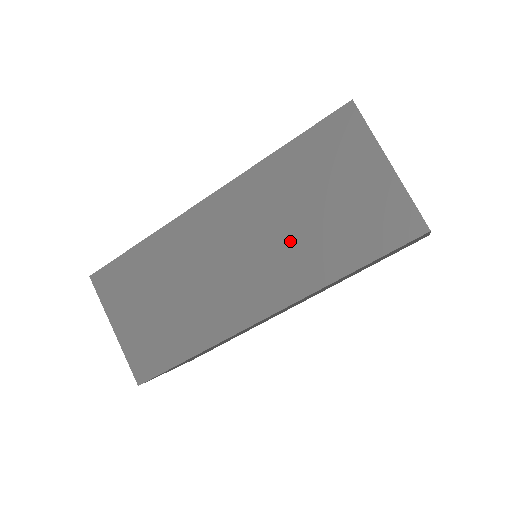
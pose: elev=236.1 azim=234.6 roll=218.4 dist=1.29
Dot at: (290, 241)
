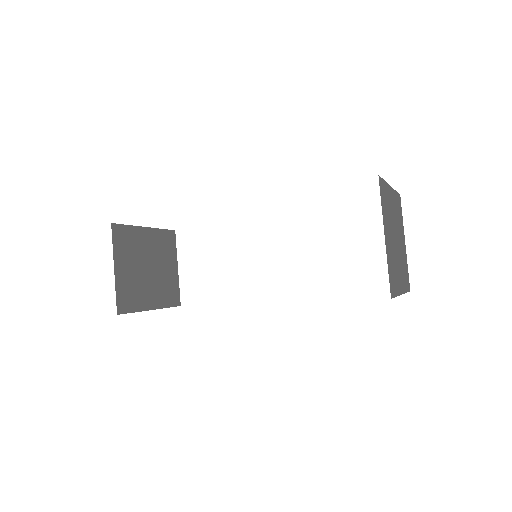
Dot at: occluded
